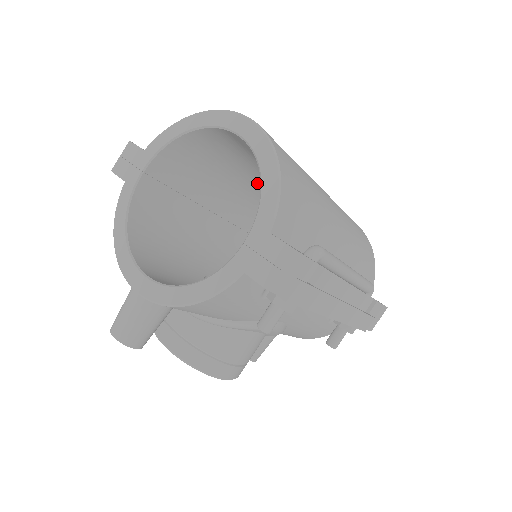
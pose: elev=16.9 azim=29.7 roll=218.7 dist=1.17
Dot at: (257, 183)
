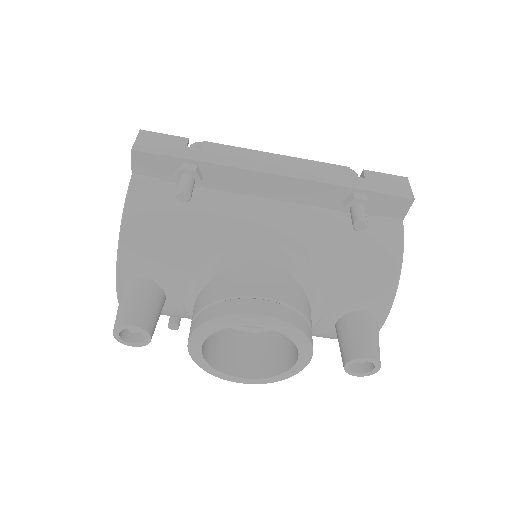
Dot at: occluded
